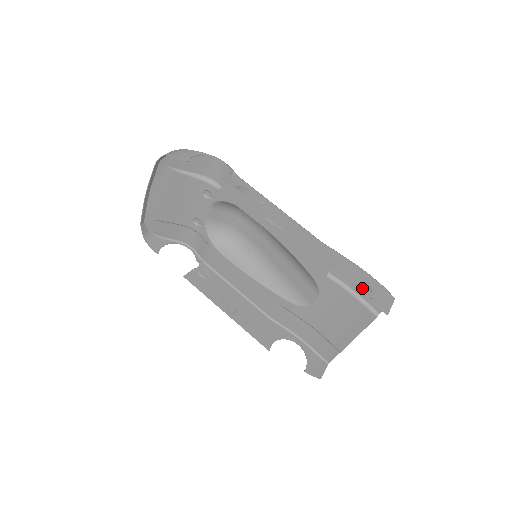
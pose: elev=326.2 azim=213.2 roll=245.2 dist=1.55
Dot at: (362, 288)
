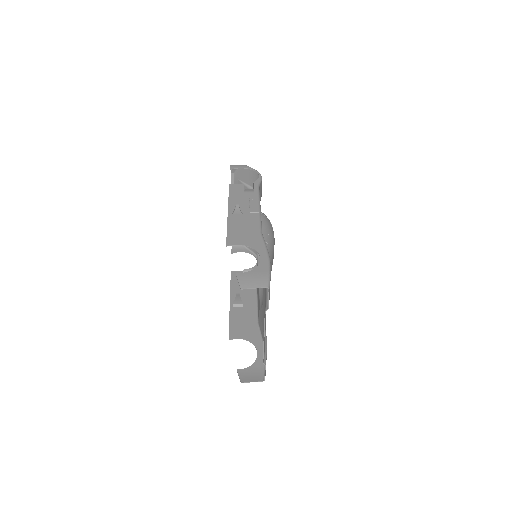
Dot at: occluded
